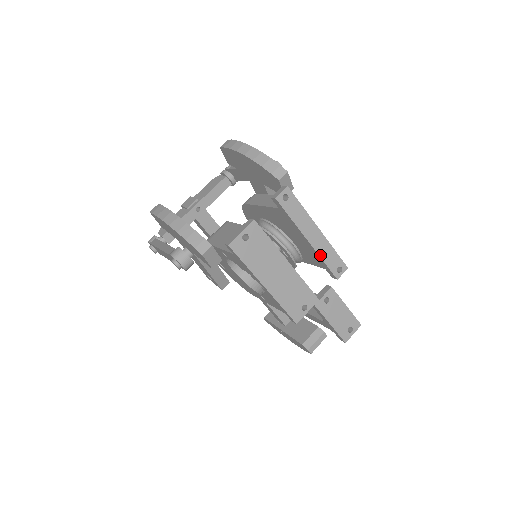
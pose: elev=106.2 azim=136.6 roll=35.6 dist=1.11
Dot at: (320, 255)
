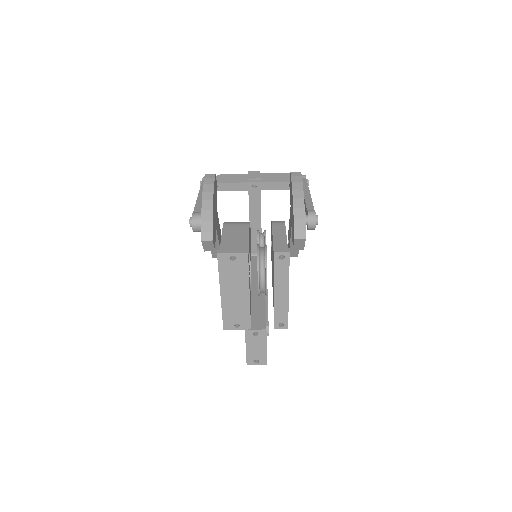
Dot at: (275, 307)
